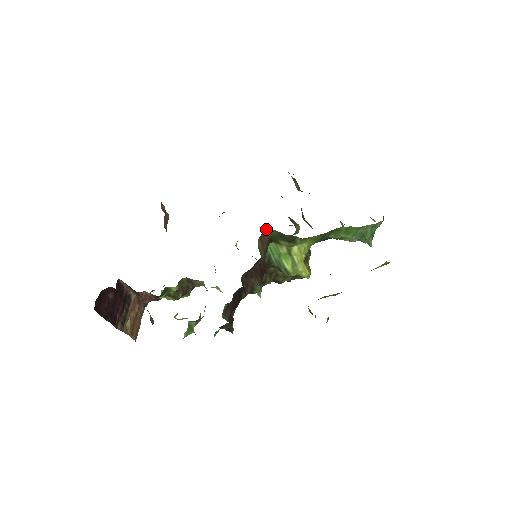
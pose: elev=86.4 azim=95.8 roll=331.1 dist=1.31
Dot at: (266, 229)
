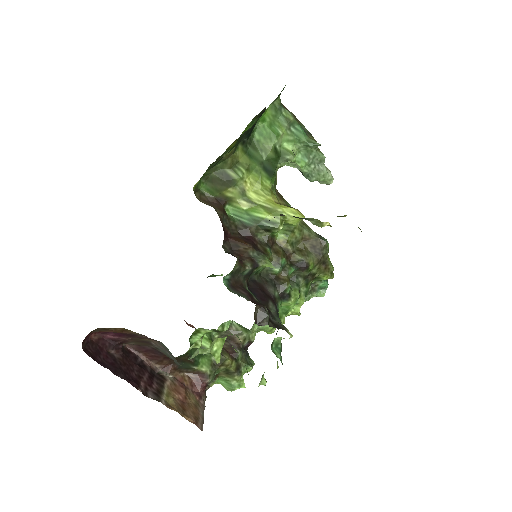
Dot at: (201, 191)
